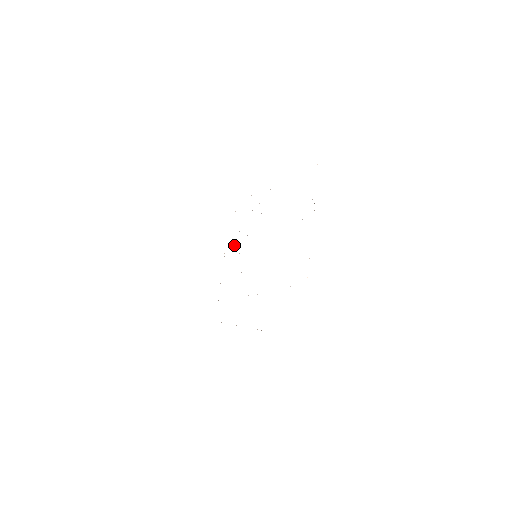
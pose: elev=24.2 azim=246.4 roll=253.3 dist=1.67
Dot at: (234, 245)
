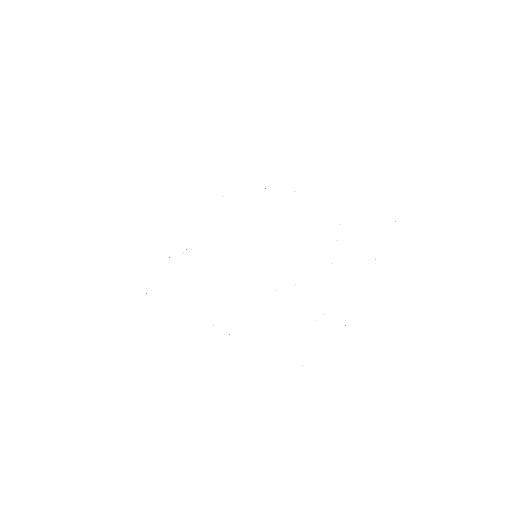
Dot at: occluded
